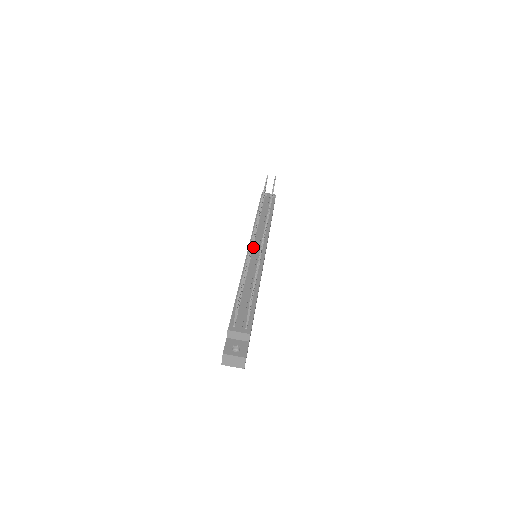
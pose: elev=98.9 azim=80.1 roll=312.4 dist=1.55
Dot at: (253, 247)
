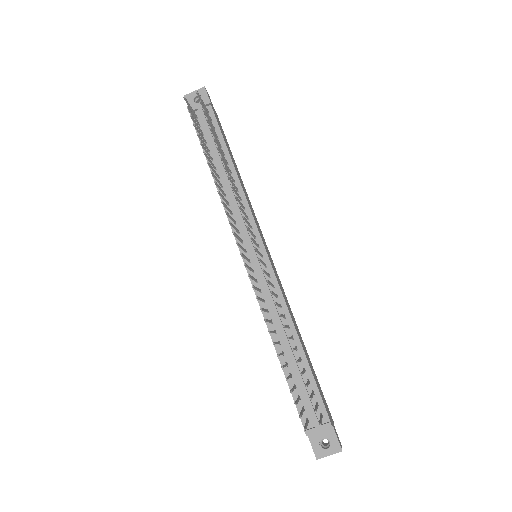
Dot at: (248, 255)
